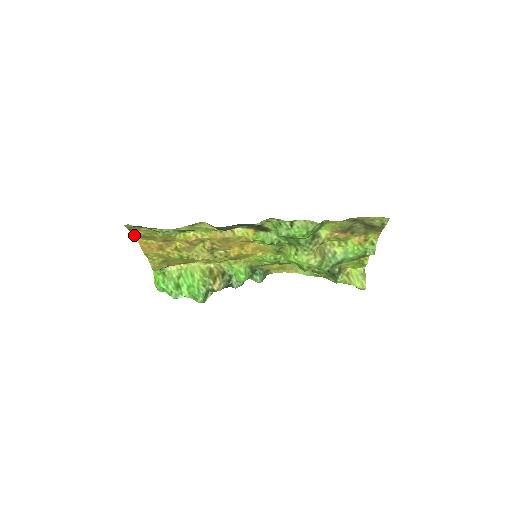
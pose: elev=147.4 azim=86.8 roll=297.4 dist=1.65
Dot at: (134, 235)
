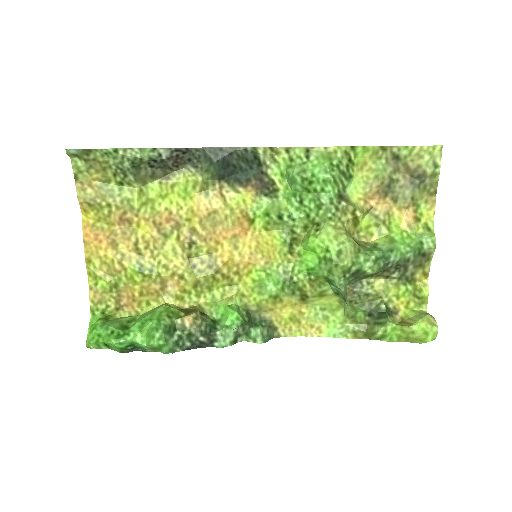
Dot at: (80, 199)
